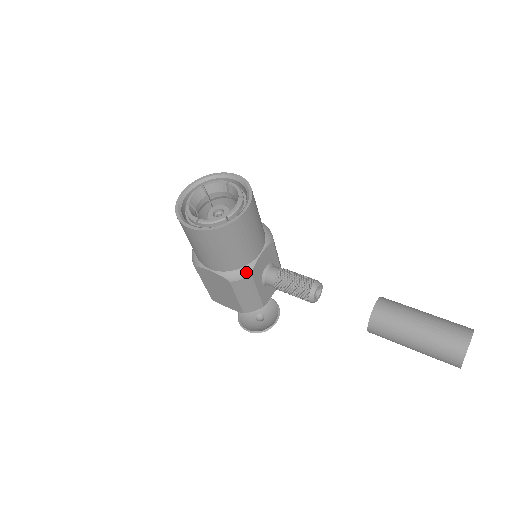
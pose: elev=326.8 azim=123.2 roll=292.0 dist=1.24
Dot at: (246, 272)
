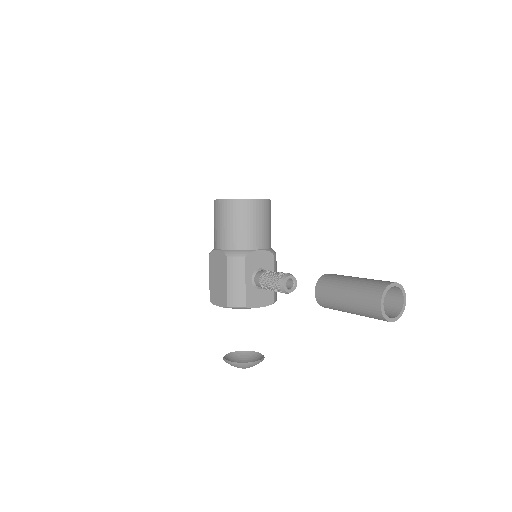
Dot at: (242, 253)
